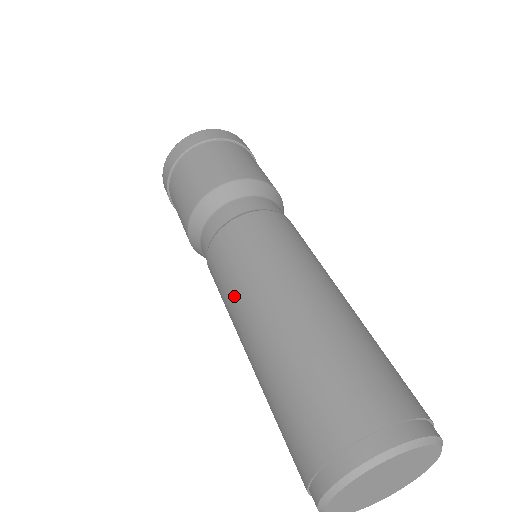
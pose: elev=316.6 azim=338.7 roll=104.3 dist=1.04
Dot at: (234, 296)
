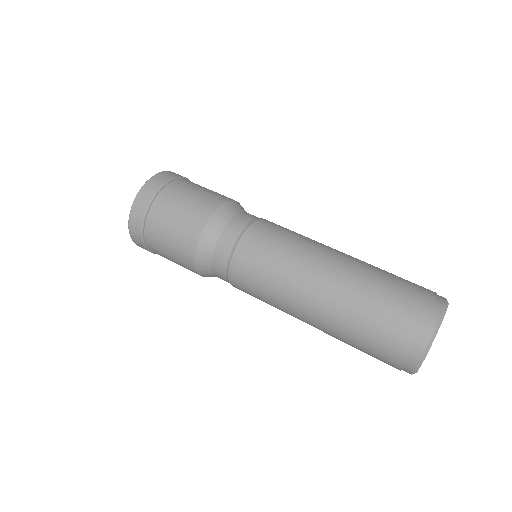
Dot at: (278, 307)
